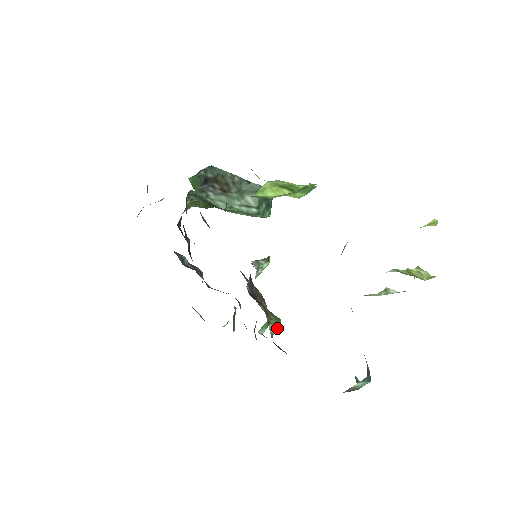
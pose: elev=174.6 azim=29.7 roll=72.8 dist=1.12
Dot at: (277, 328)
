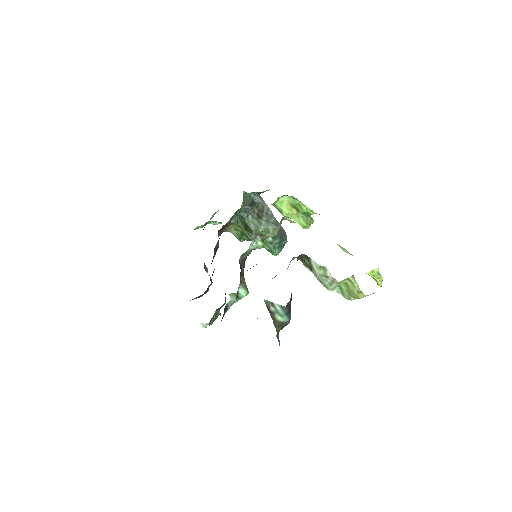
Dot at: (244, 294)
